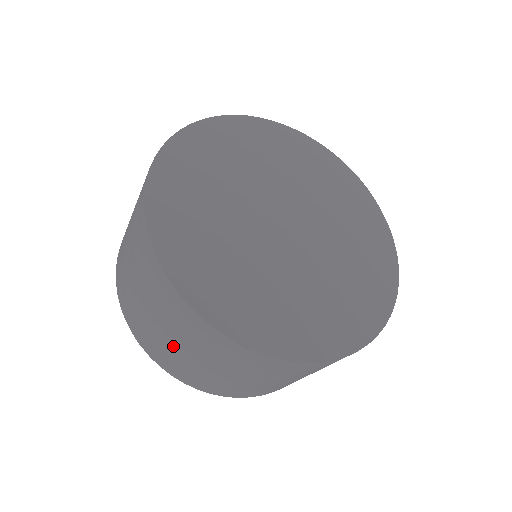
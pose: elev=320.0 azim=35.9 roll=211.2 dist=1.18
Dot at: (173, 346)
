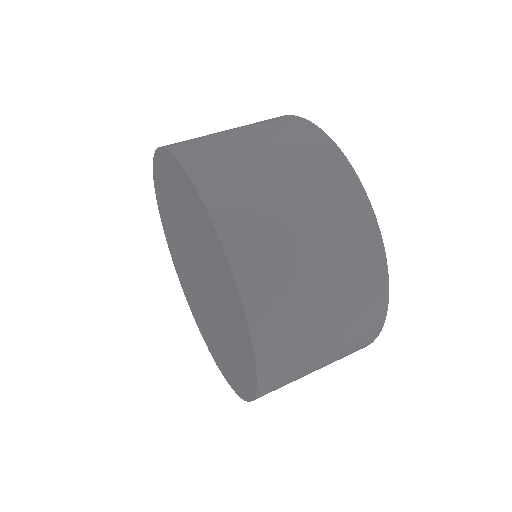
Dot at: (309, 276)
